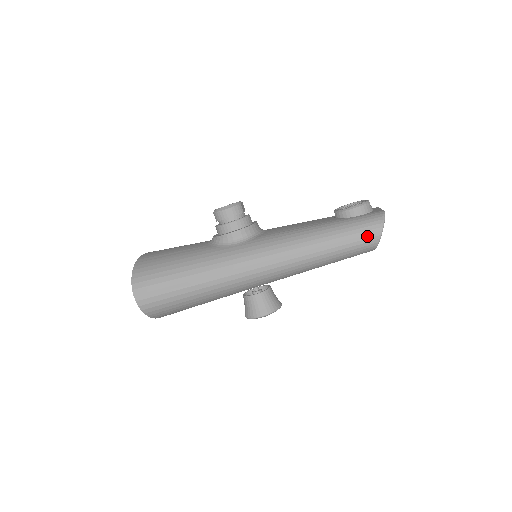
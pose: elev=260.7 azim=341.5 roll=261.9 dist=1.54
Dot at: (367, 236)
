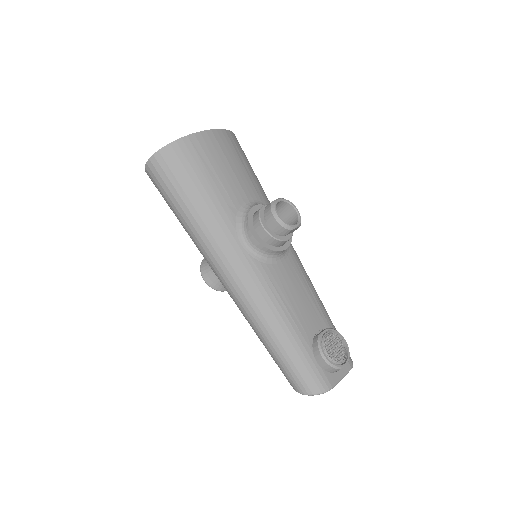
Dot at: (295, 381)
